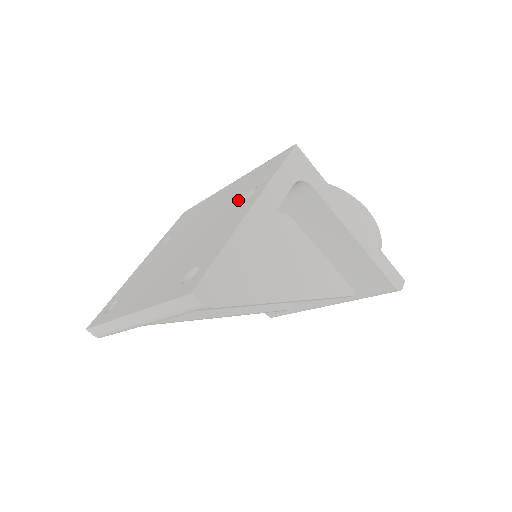
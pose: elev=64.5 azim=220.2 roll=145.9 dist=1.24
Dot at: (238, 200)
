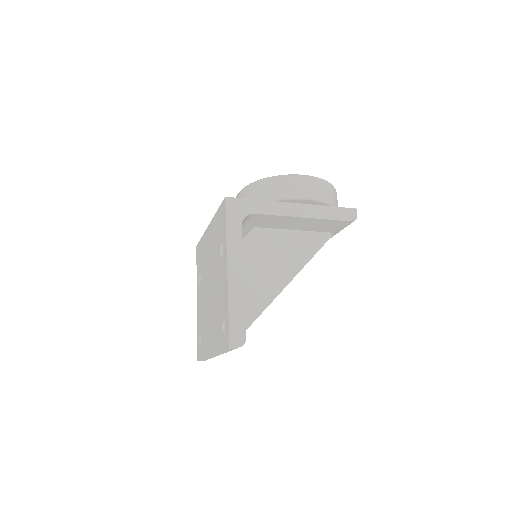
Dot at: (219, 254)
